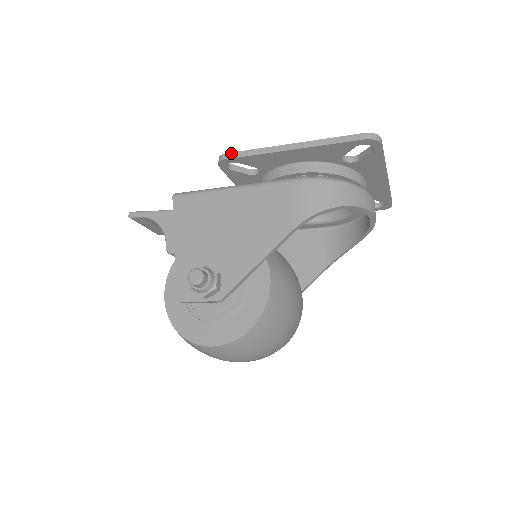
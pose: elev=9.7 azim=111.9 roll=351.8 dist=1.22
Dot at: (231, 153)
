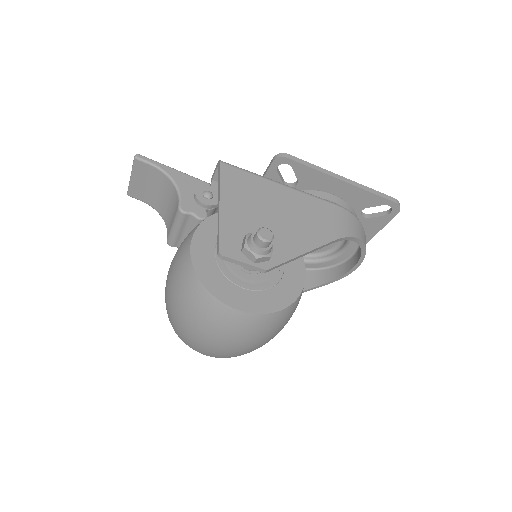
Dot at: (293, 156)
